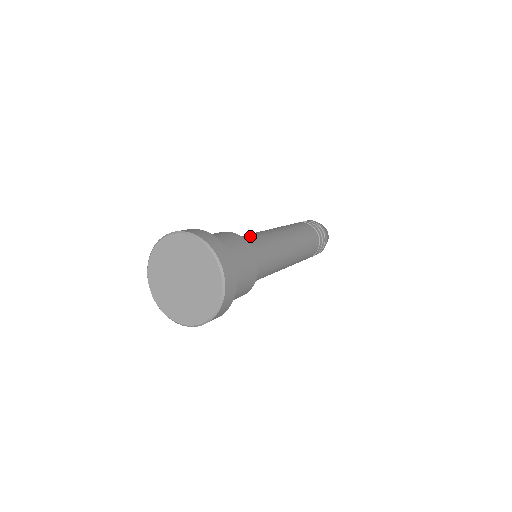
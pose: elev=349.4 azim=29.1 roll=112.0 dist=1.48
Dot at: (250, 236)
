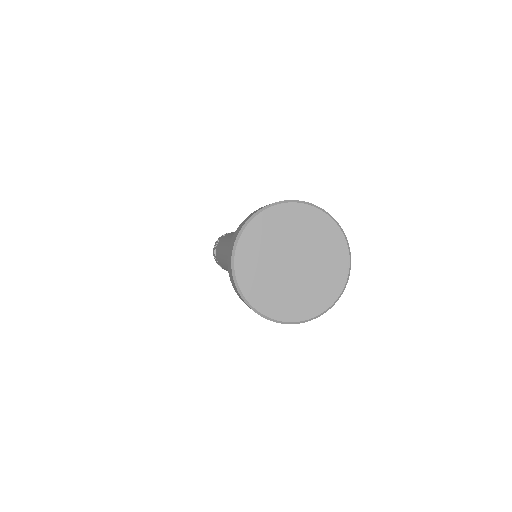
Dot at: occluded
